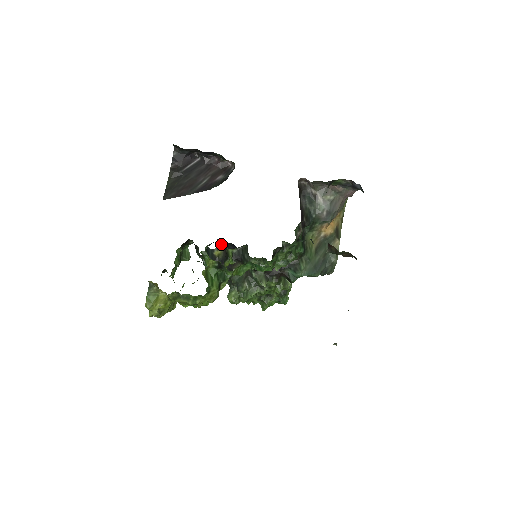
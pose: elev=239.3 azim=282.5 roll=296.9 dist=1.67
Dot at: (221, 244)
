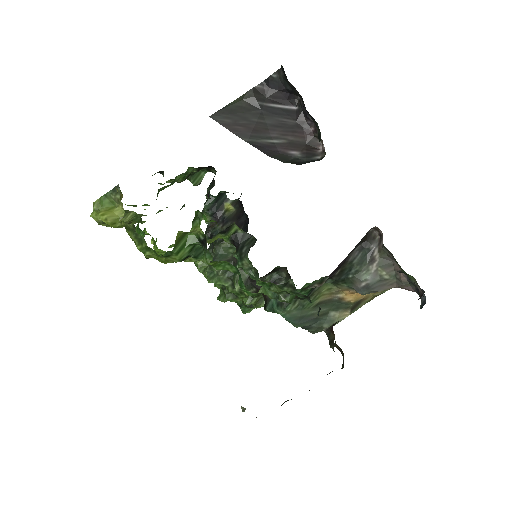
Dot at: (240, 203)
